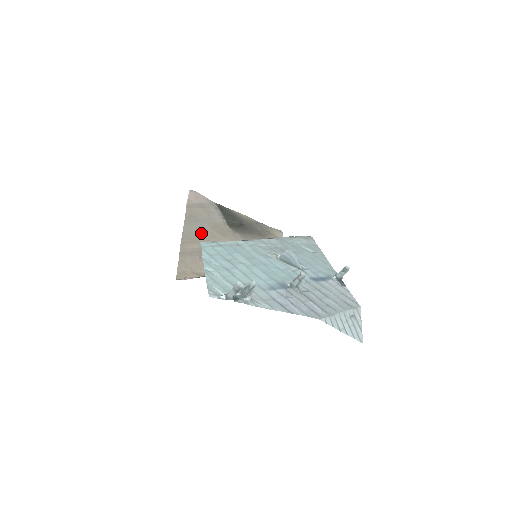
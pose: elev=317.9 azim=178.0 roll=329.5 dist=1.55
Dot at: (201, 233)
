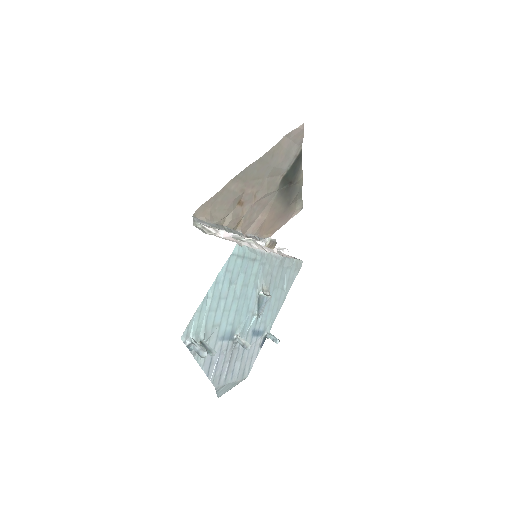
Dot at: (258, 175)
